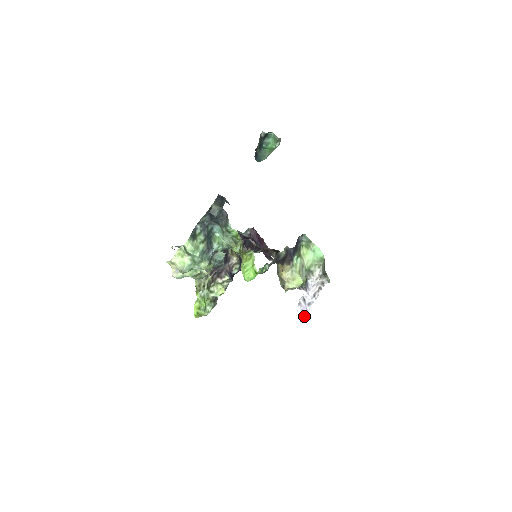
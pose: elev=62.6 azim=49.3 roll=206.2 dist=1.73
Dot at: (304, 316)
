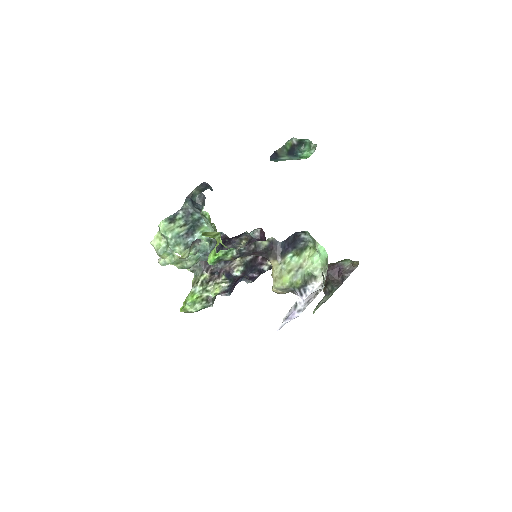
Dot at: (286, 321)
